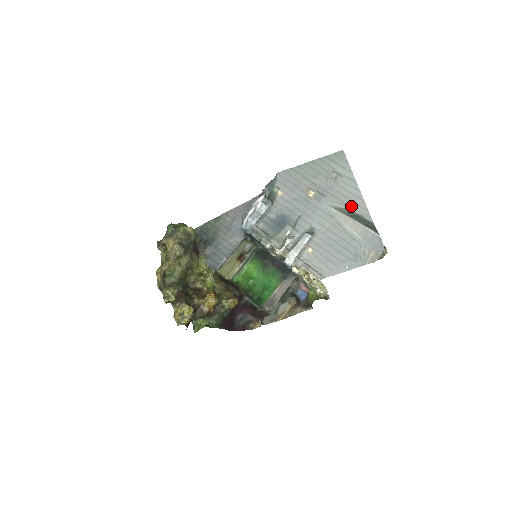
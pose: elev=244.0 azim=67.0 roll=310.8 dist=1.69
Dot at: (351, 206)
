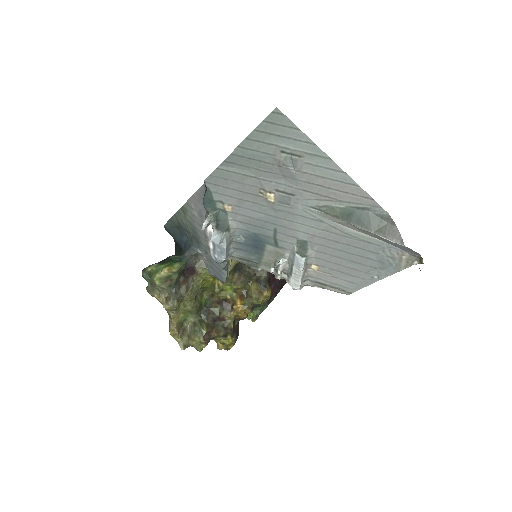
Dot at: (341, 199)
